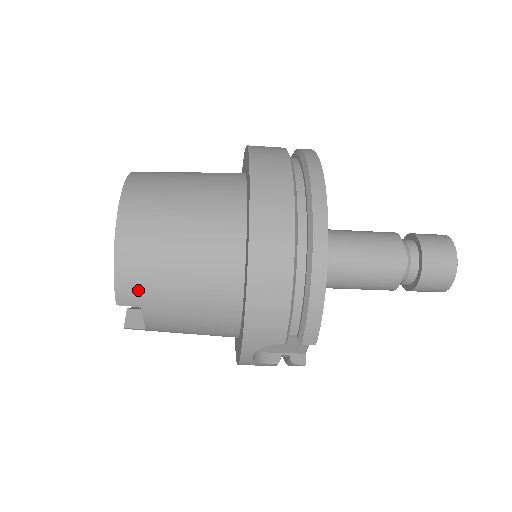
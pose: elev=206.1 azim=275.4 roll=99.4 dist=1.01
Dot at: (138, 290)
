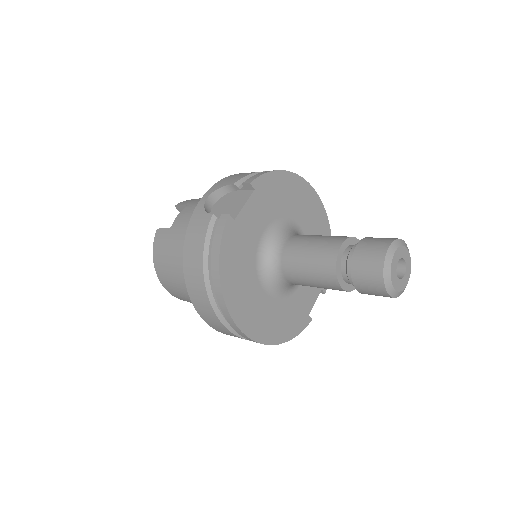
Dot at: occluded
